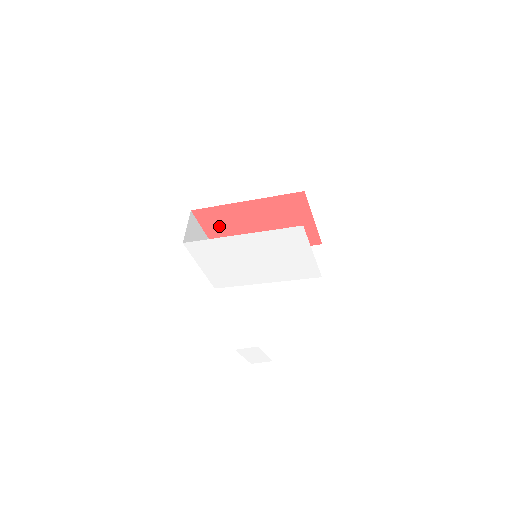
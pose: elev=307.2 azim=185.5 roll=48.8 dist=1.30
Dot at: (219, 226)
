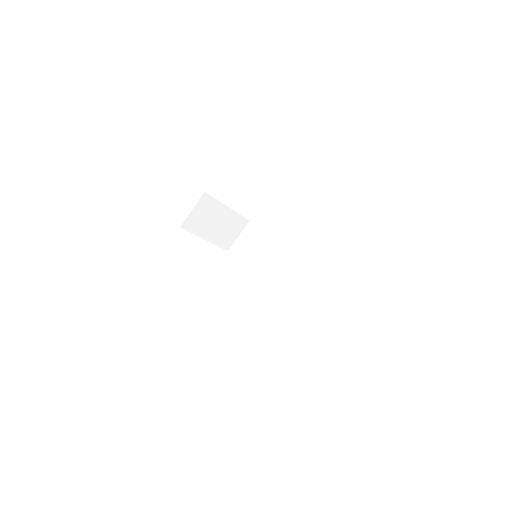
Dot at: occluded
